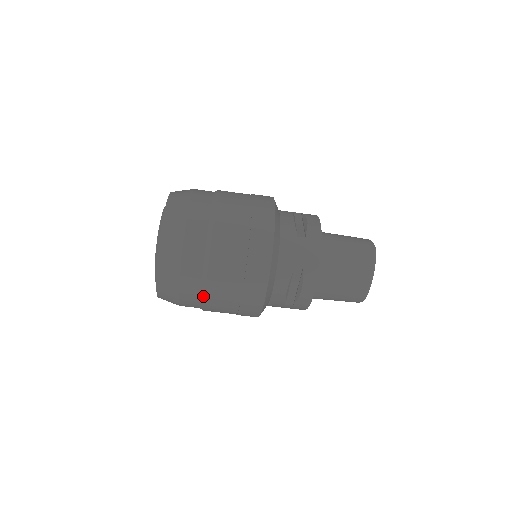
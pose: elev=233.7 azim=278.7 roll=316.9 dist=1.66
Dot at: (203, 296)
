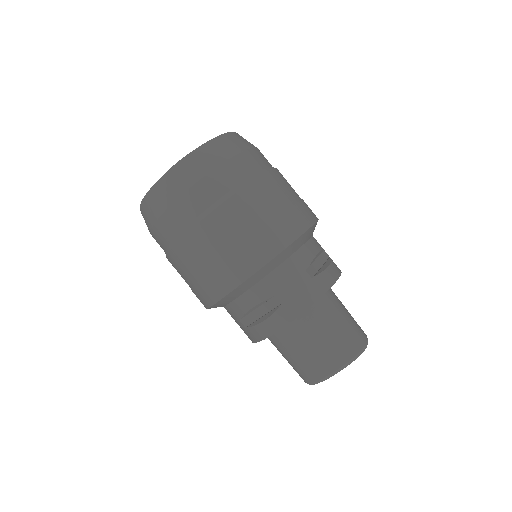
Dot at: (175, 242)
